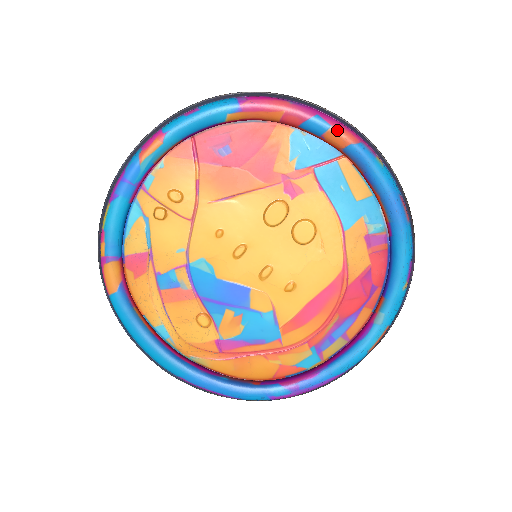
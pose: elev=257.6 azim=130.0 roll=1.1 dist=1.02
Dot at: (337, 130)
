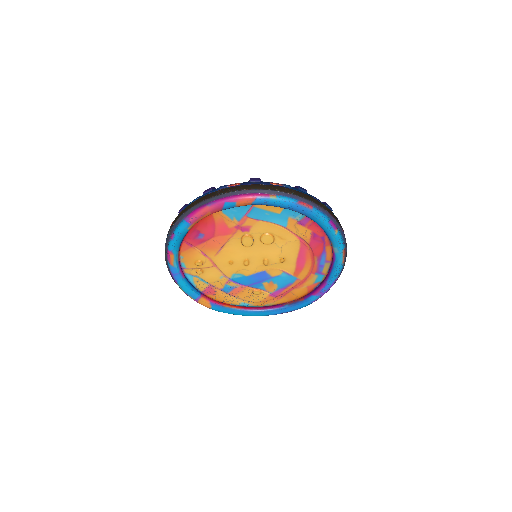
Dot at: (240, 202)
